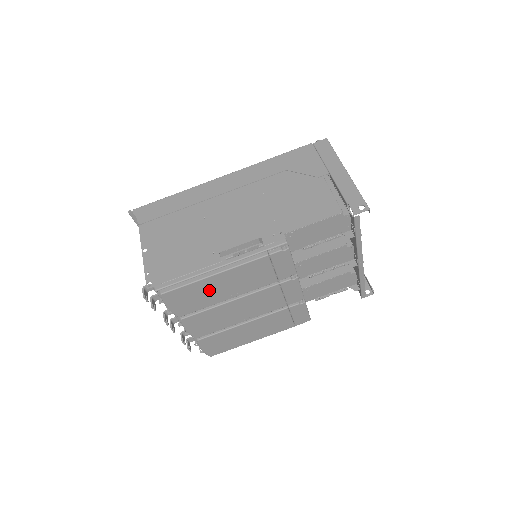
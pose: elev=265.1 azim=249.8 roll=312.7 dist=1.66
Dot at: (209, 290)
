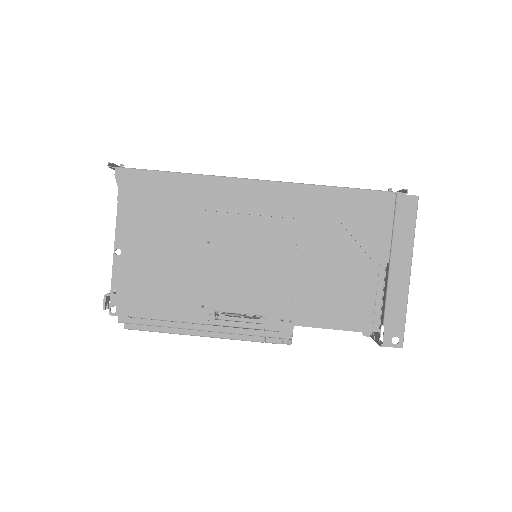
Dot at: occluded
